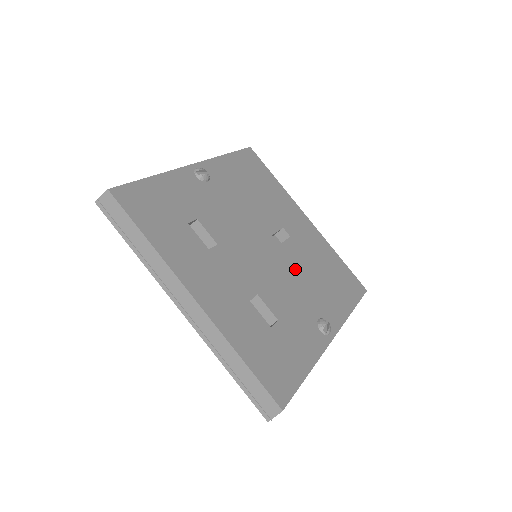
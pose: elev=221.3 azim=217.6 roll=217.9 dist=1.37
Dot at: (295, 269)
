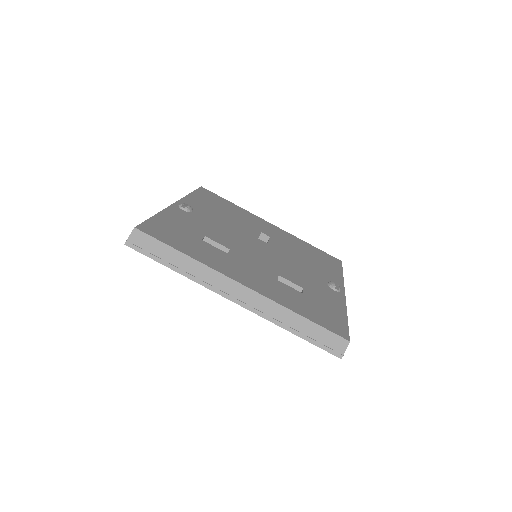
Dot at: (289, 256)
